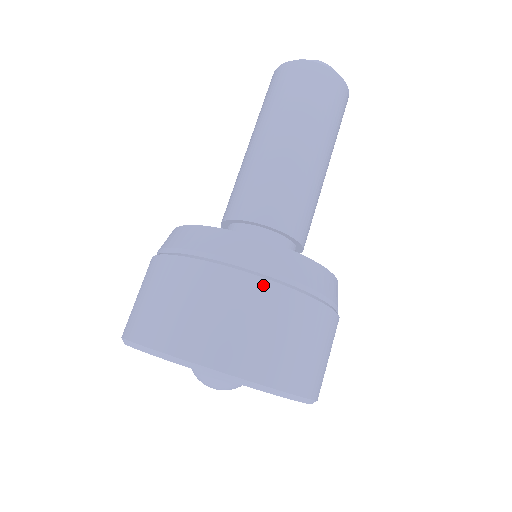
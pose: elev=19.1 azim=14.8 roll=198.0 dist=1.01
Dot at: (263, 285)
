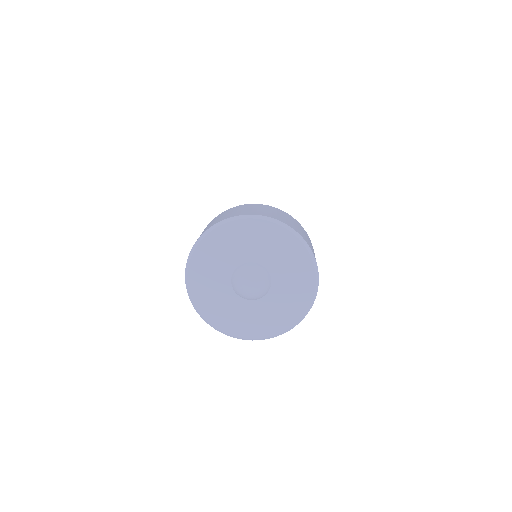
Dot at: occluded
